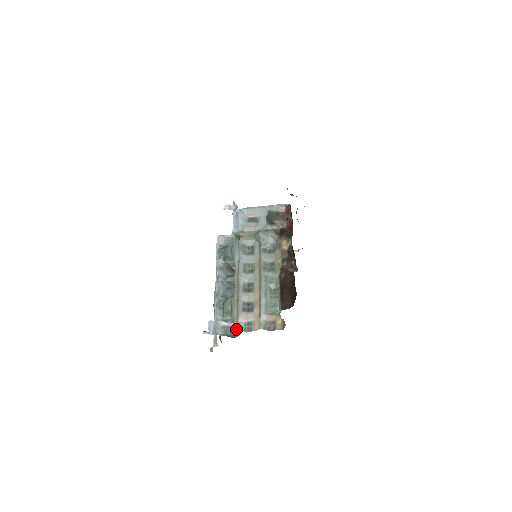
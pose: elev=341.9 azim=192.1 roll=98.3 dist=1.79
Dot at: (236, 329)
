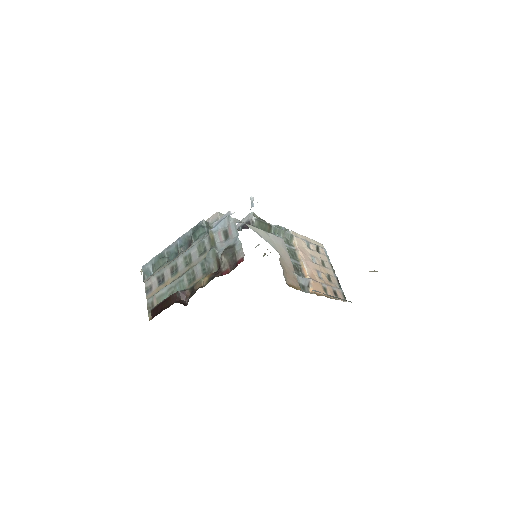
Dot at: (146, 281)
